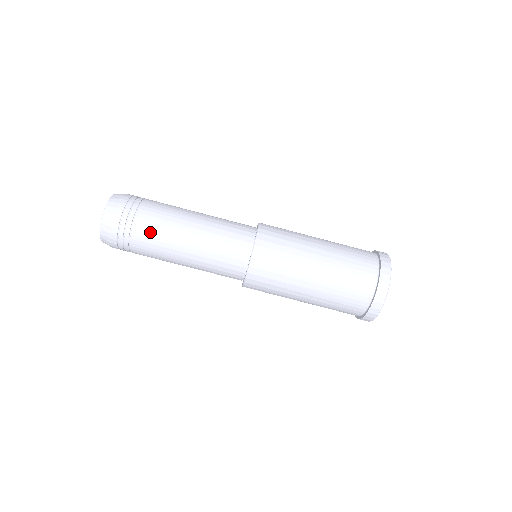
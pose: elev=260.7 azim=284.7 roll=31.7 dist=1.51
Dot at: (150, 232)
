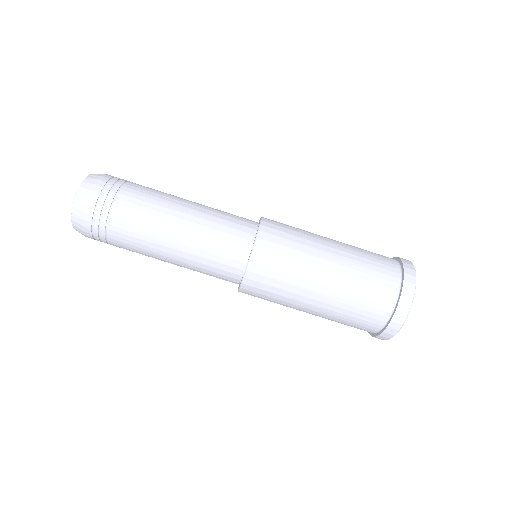
Dot at: (127, 241)
